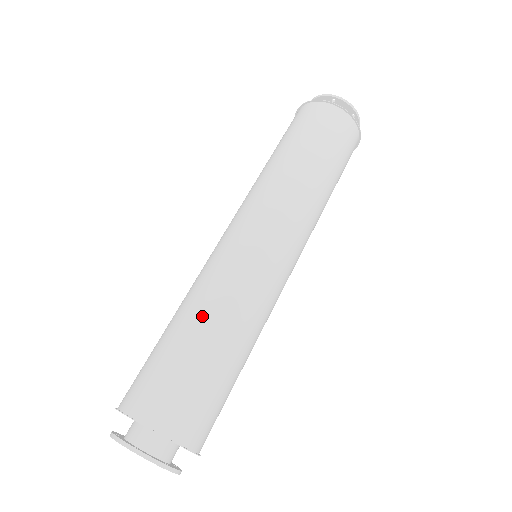
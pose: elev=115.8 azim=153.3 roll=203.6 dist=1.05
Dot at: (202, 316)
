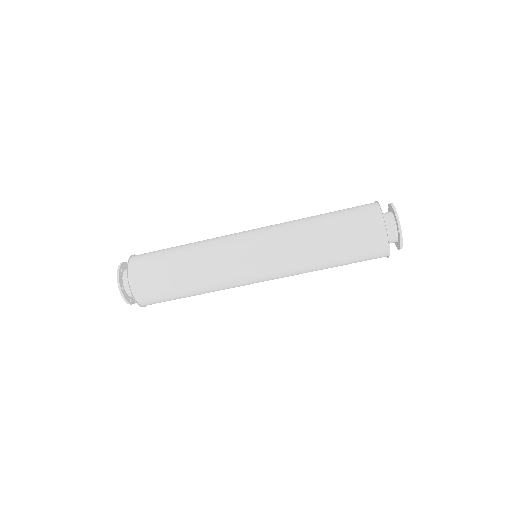
Dot at: (202, 293)
